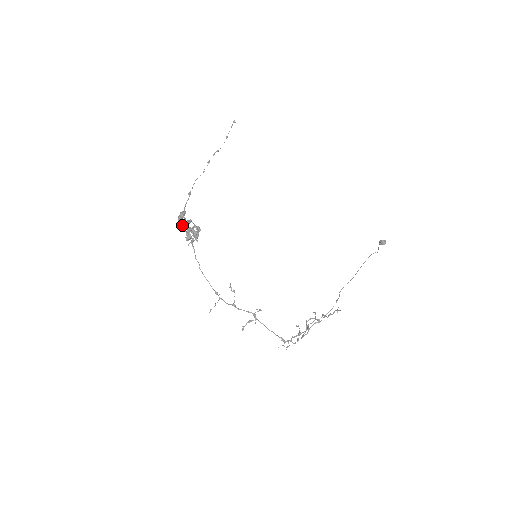
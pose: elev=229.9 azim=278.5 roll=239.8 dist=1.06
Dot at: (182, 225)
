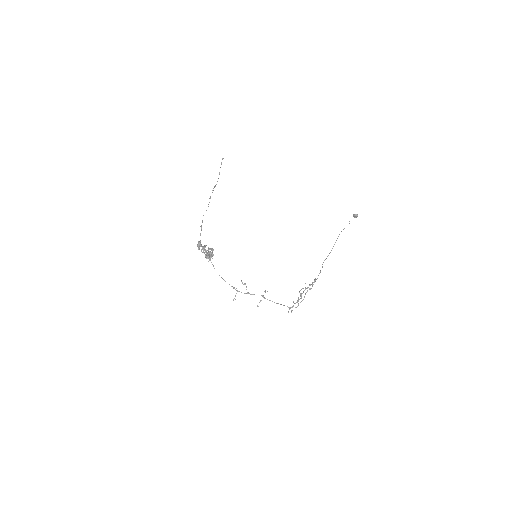
Dot at: (201, 250)
